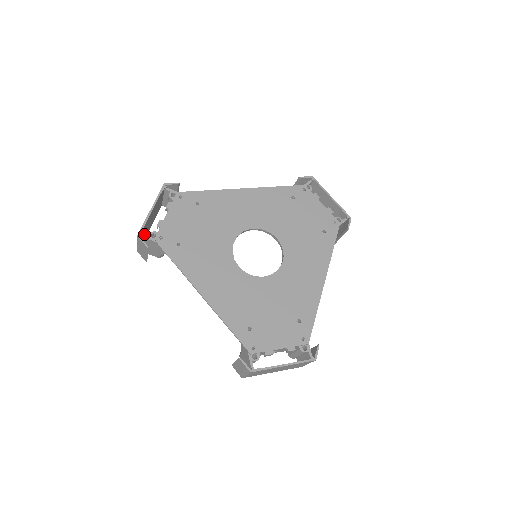
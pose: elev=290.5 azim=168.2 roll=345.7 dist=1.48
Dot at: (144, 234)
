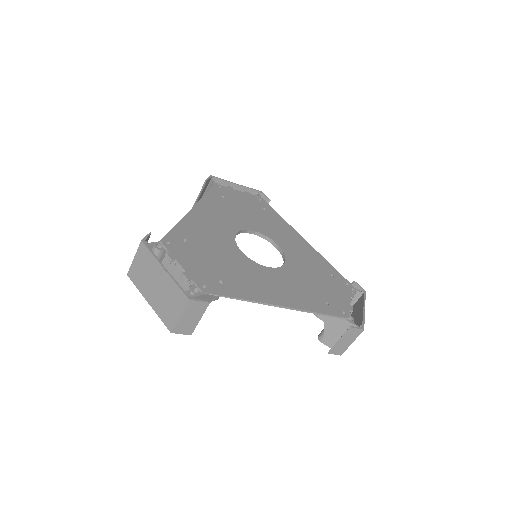
Dot at: (169, 306)
